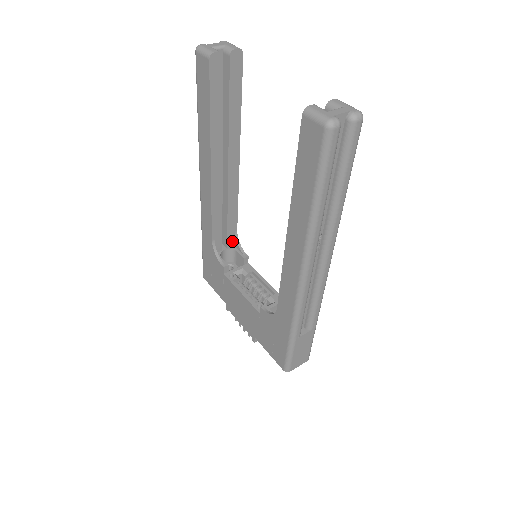
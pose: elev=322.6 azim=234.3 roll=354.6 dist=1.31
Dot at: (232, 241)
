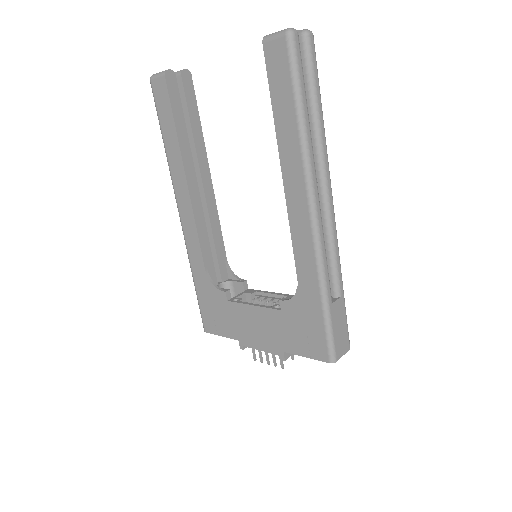
Dot at: (225, 273)
